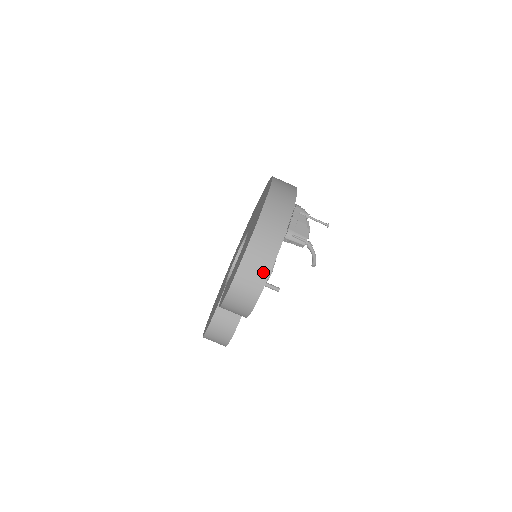
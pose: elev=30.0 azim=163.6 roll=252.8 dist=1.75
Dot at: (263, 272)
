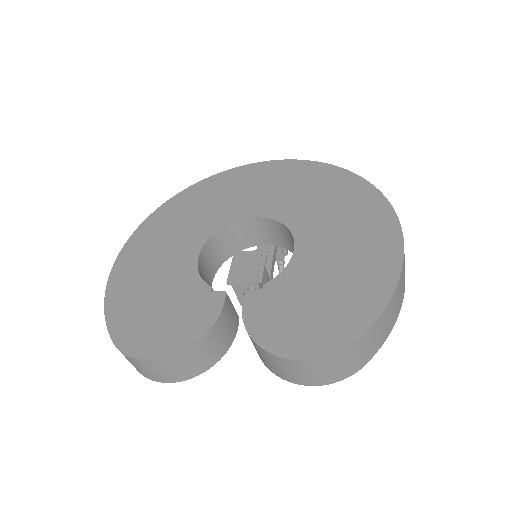
Dot at: (381, 340)
